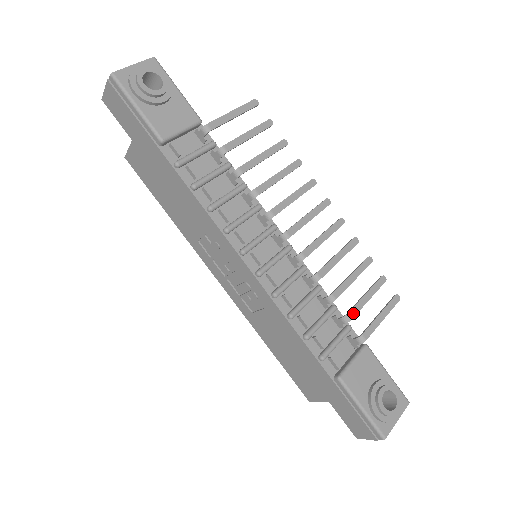
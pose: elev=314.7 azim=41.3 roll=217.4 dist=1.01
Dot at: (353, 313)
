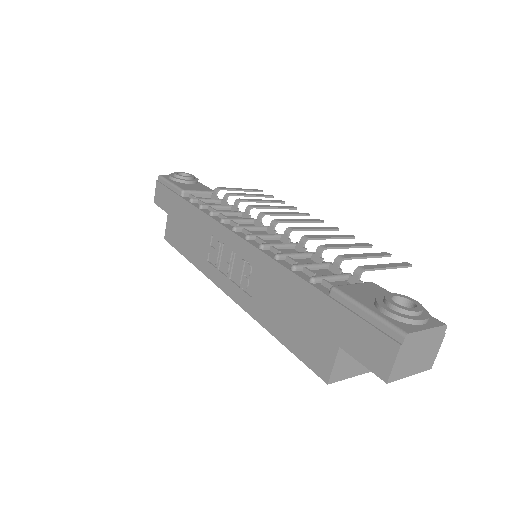
Dot at: (347, 256)
